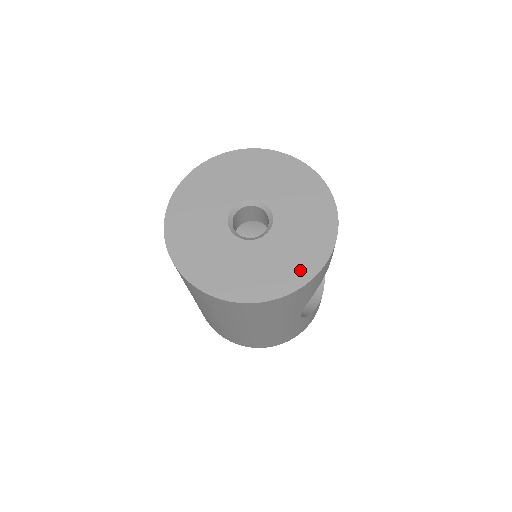
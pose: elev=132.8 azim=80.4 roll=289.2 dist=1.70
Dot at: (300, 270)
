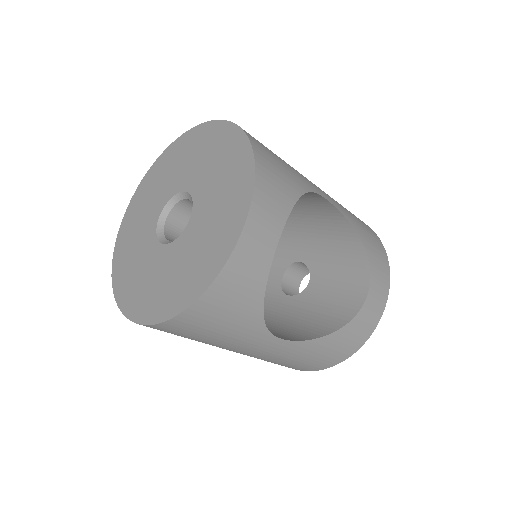
Dot at: (192, 284)
